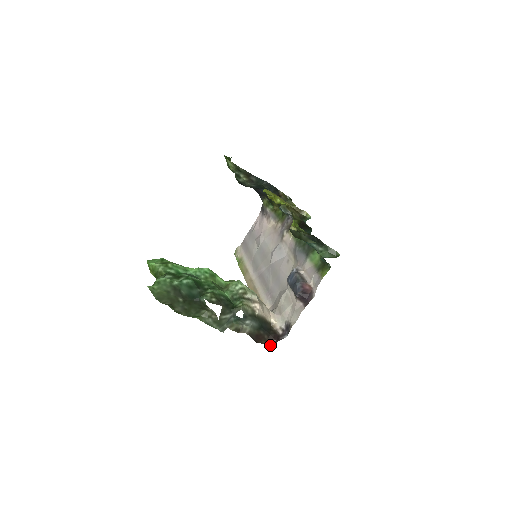
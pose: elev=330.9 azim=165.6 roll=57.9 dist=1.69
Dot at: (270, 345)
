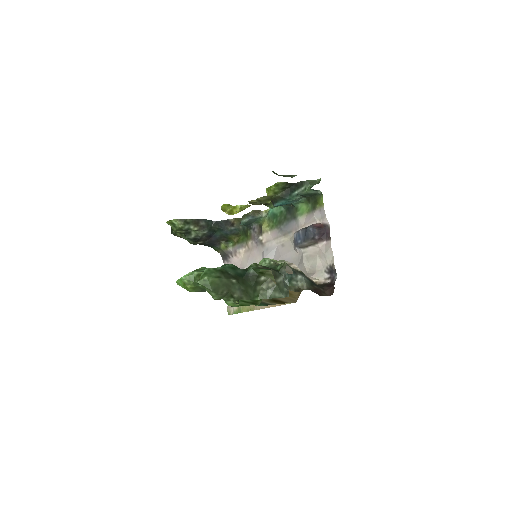
Dot at: (331, 293)
